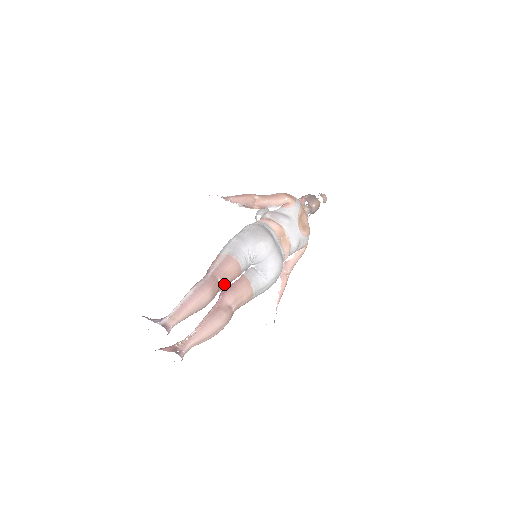
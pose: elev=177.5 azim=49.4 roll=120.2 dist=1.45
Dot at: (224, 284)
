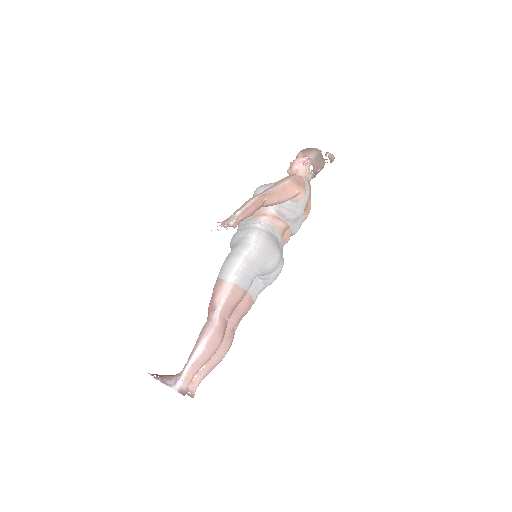
Dot at: occluded
